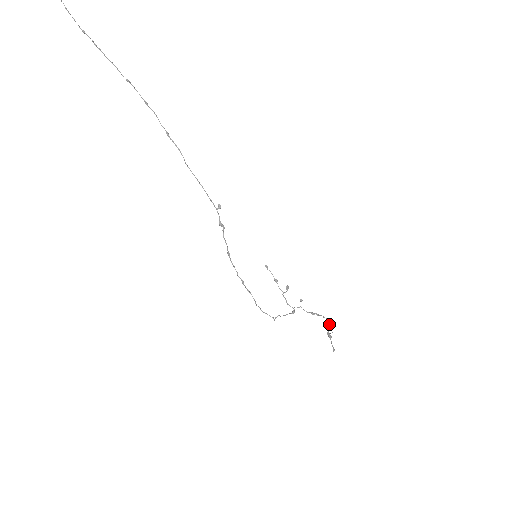
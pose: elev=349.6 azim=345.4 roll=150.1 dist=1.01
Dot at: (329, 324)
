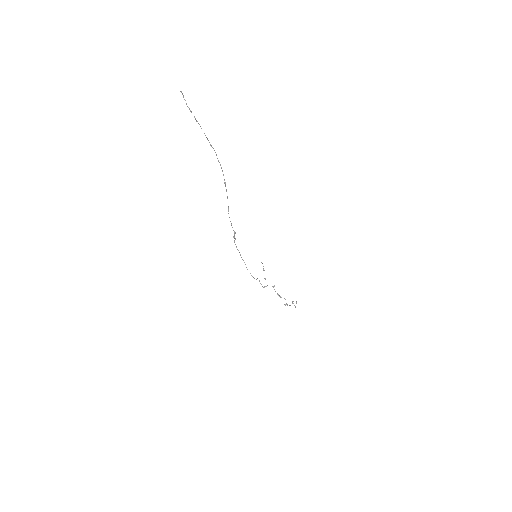
Dot at: (284, 304)
